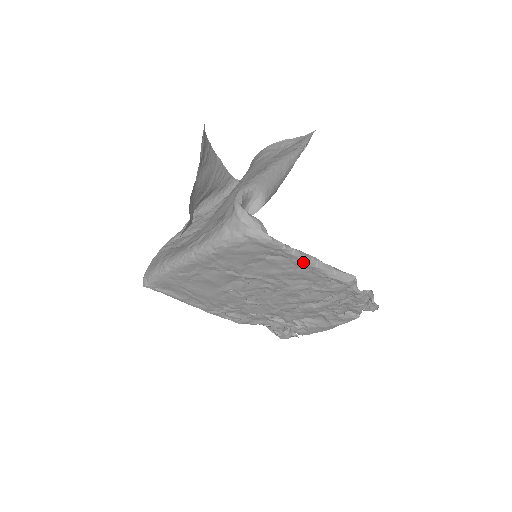
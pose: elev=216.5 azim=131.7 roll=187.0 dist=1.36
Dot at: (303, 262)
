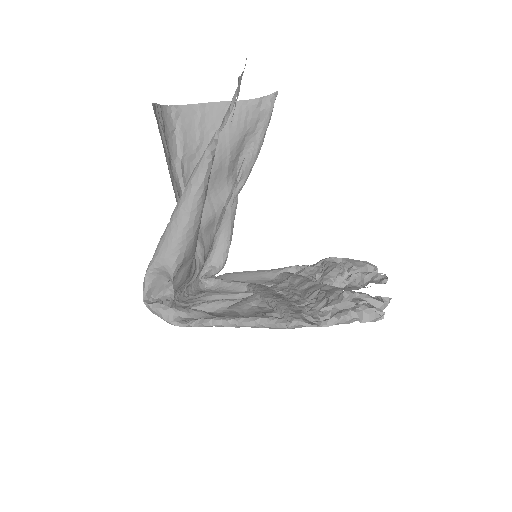
Dot at: (223, 326)
